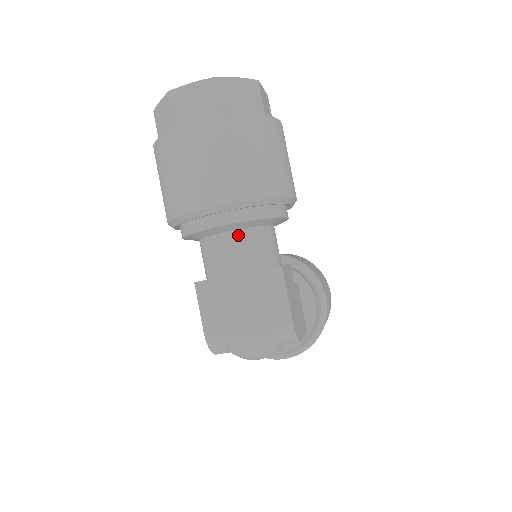
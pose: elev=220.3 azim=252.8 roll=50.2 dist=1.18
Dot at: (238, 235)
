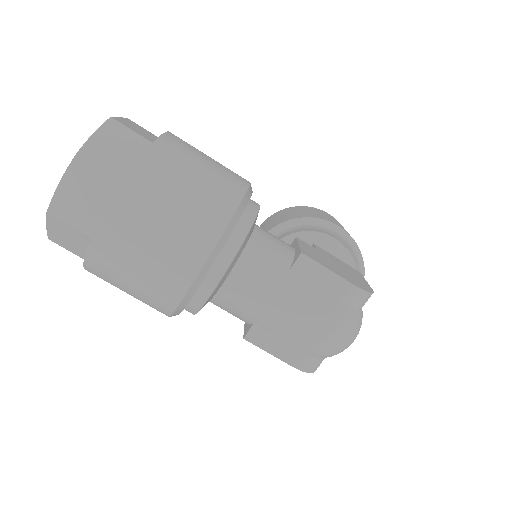
Dot at: (241, 267)
